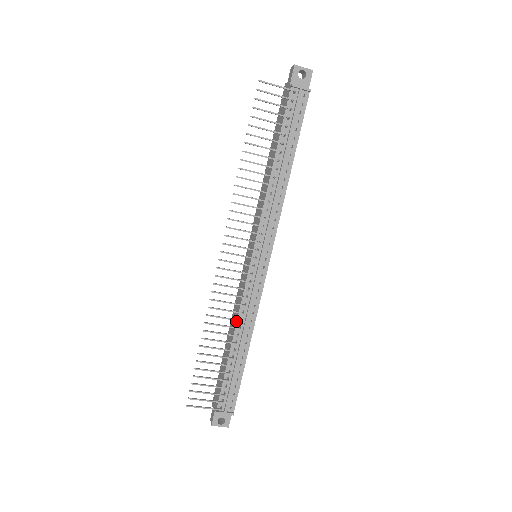
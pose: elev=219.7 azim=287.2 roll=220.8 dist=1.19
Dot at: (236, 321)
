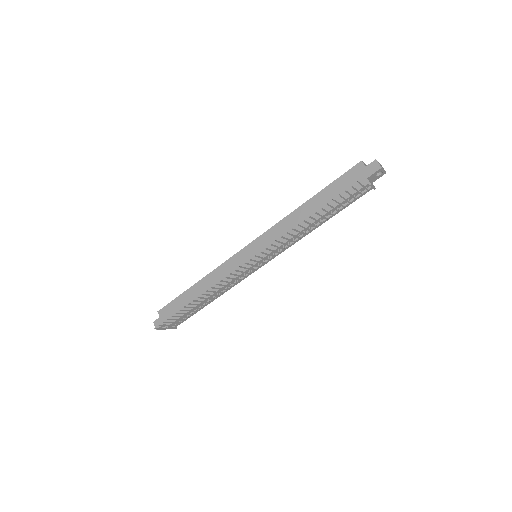
Dot at: (218, 290)
